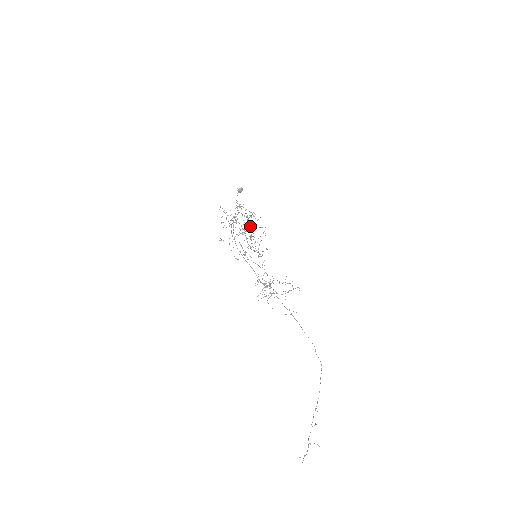
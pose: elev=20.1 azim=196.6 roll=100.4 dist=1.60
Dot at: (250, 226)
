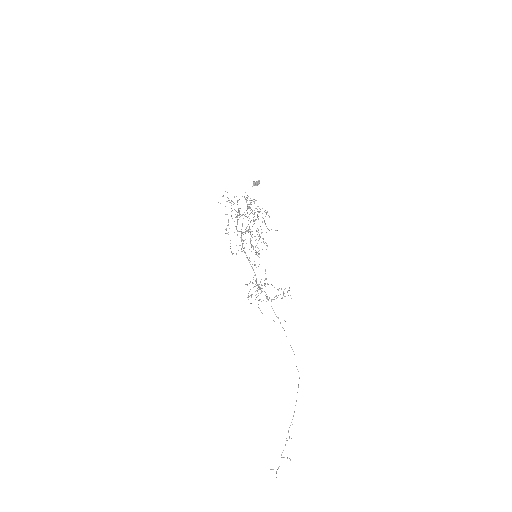
Dot at: occluded
